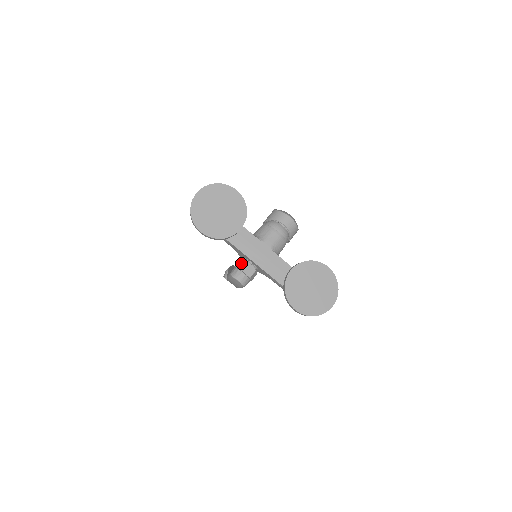
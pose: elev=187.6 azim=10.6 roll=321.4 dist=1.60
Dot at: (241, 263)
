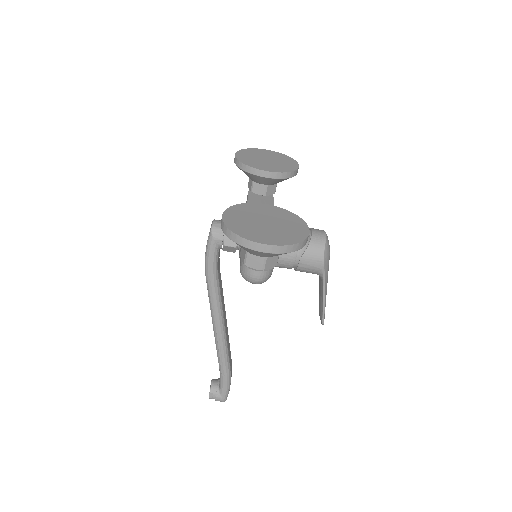
Dot at: occluded
